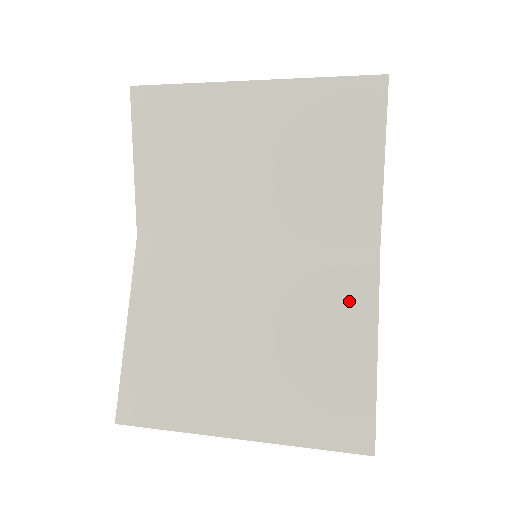
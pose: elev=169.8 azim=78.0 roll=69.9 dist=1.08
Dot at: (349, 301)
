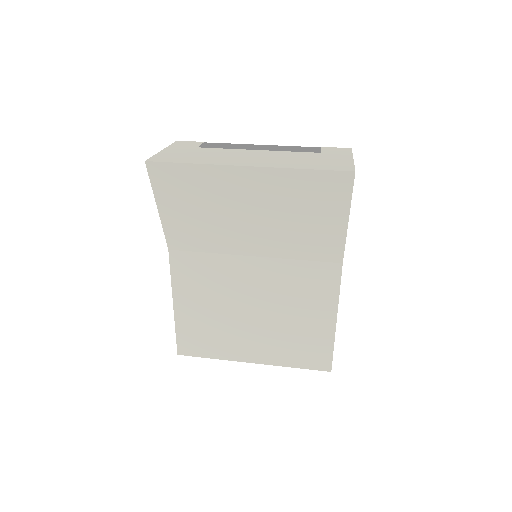
Dot at: (320, 297)
